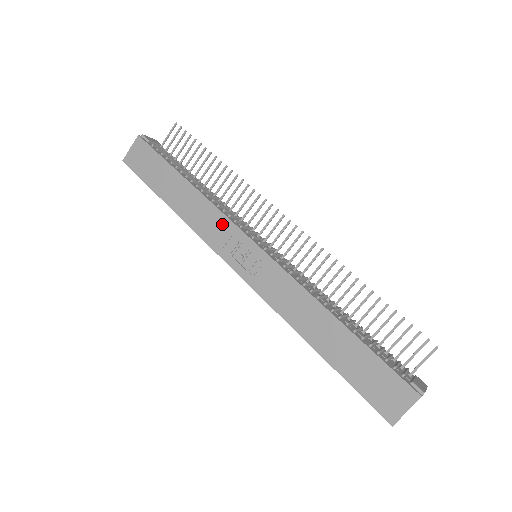
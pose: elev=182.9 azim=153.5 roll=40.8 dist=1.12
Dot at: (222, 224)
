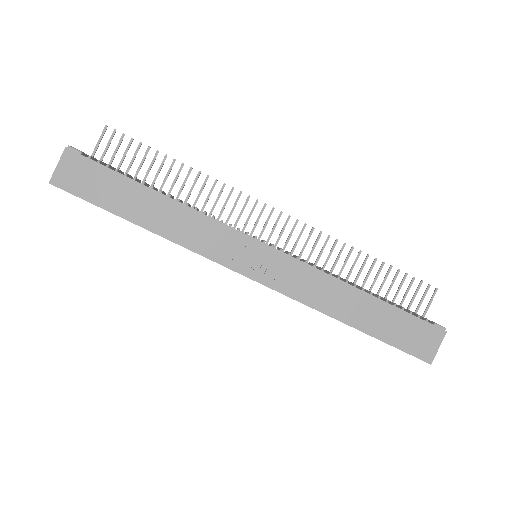
Dot at: (218, 232)
